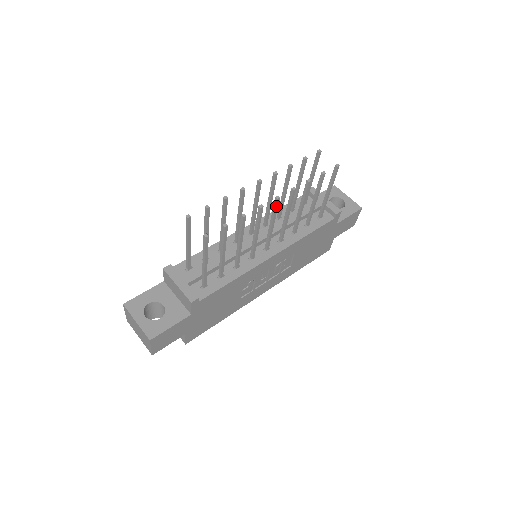
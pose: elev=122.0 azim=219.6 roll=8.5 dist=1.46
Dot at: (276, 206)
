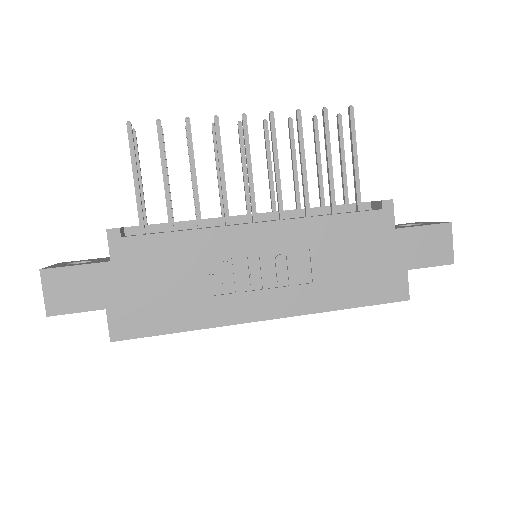
Dot at: (244, 130)
